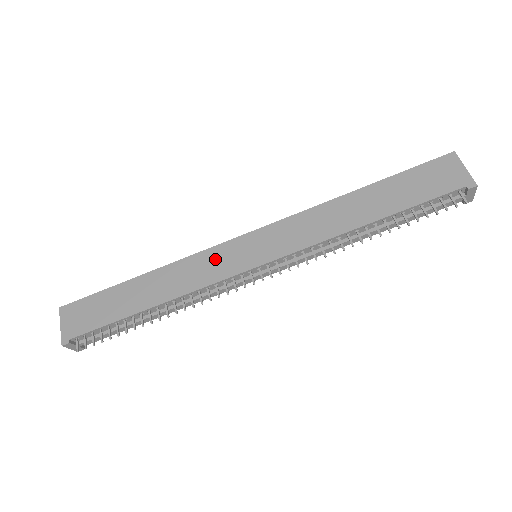
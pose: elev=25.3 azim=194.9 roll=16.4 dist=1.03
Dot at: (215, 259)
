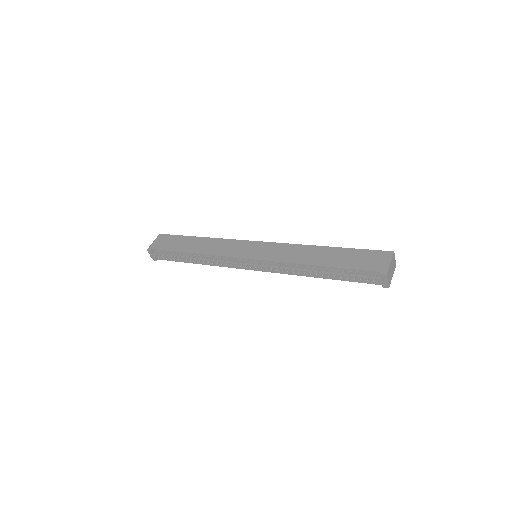
Dot at: (235, 246)
